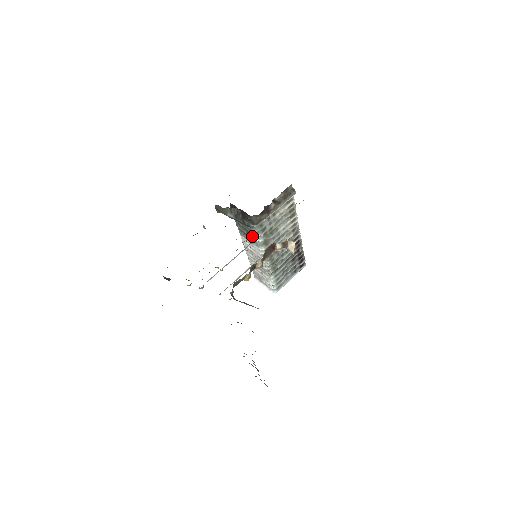
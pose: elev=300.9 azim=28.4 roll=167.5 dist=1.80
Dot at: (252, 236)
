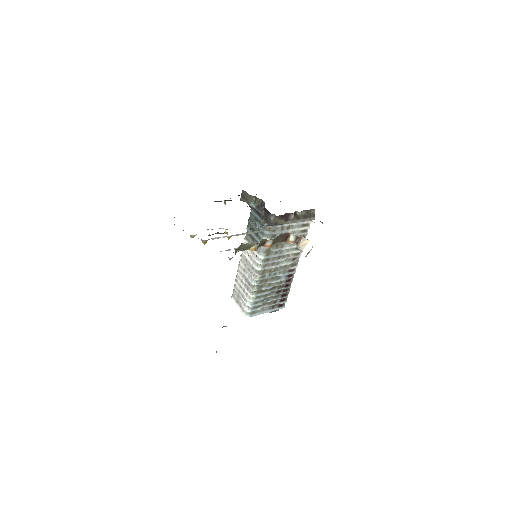
Dot at: (268, 226)
